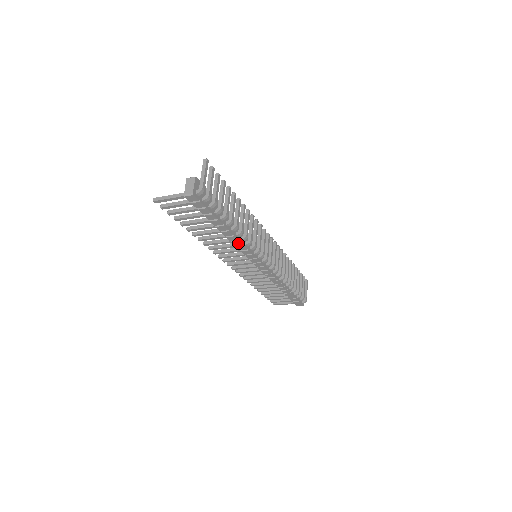
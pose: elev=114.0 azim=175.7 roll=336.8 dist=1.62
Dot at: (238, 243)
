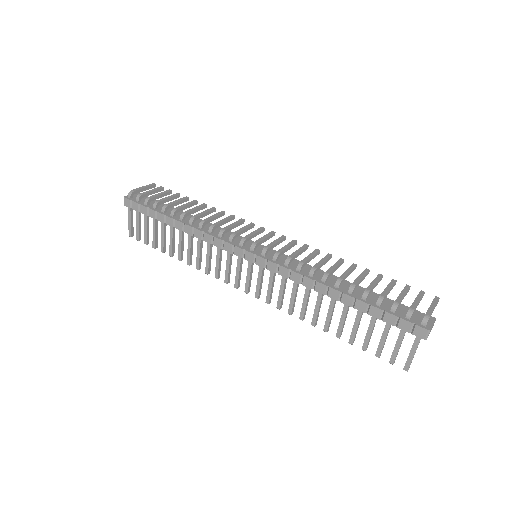
Dot at: (198, 233)
